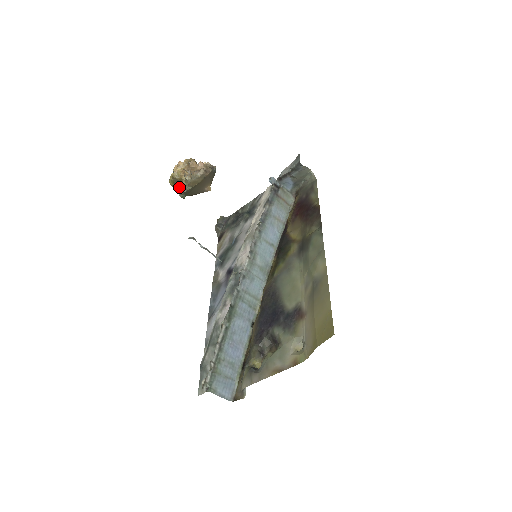
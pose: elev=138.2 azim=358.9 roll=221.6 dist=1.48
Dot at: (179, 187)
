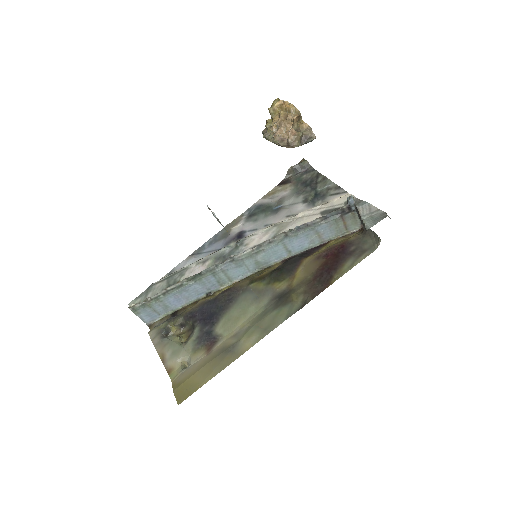
Dot at: (266, 126)
